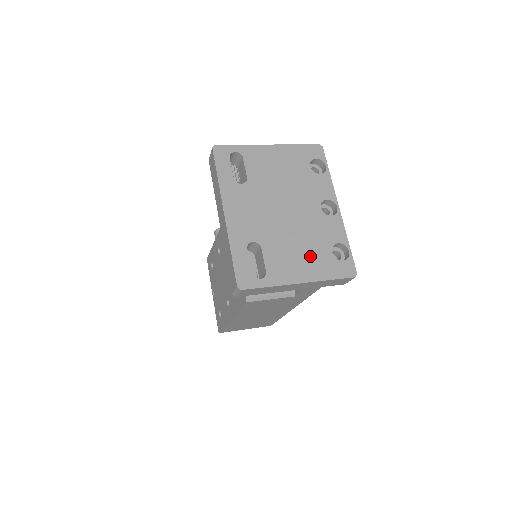
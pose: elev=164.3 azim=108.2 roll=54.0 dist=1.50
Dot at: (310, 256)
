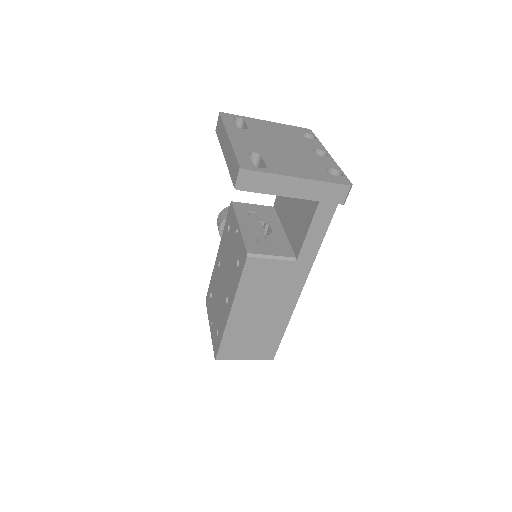
Dot at: (307, 168)
